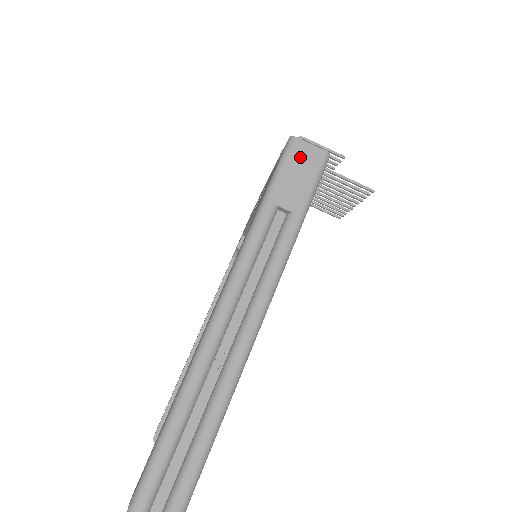
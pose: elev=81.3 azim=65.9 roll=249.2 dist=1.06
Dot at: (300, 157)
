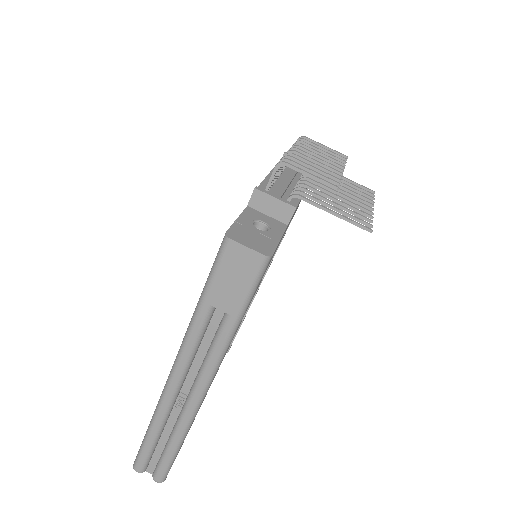
Dot at: (234, 261)
